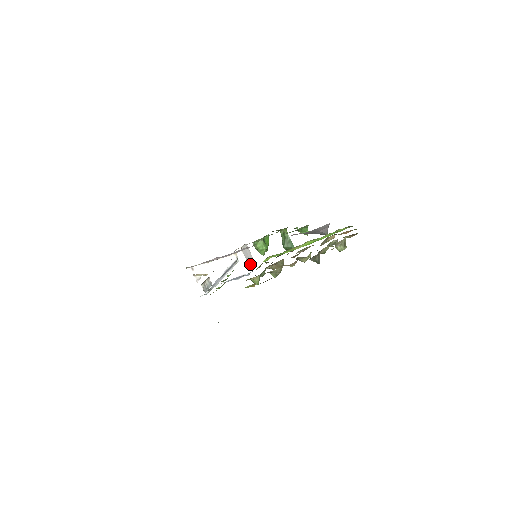
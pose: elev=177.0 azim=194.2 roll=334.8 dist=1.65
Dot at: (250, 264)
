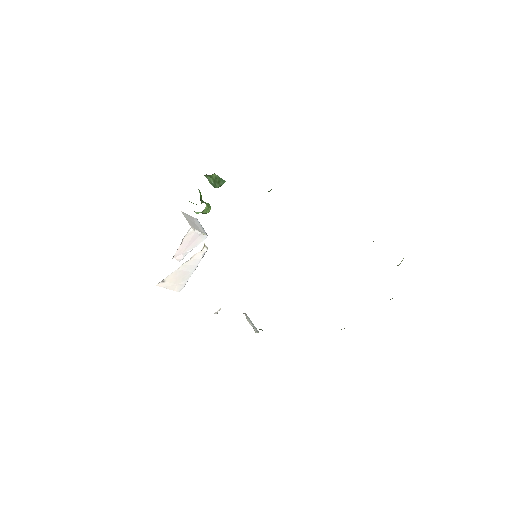
Dot at: (201, 229)
